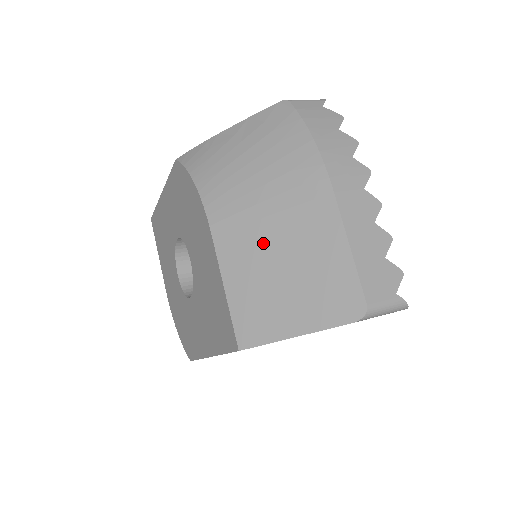
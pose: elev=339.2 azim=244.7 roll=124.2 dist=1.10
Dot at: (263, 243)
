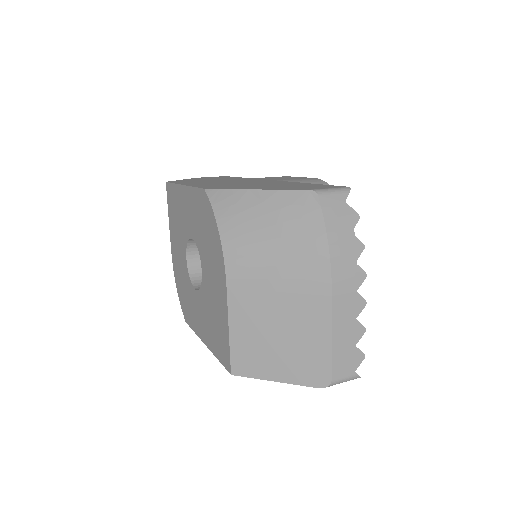
Dot at: (267, 310)
